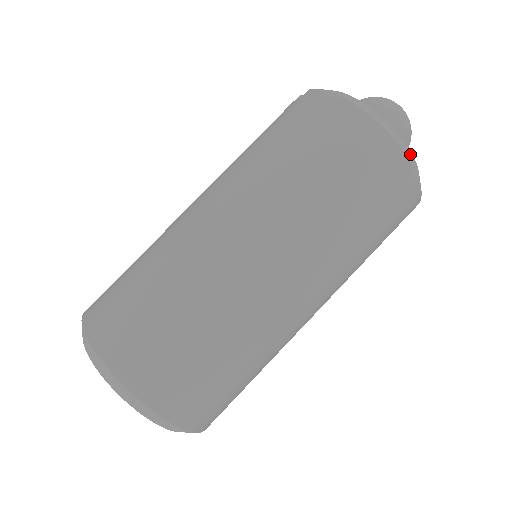
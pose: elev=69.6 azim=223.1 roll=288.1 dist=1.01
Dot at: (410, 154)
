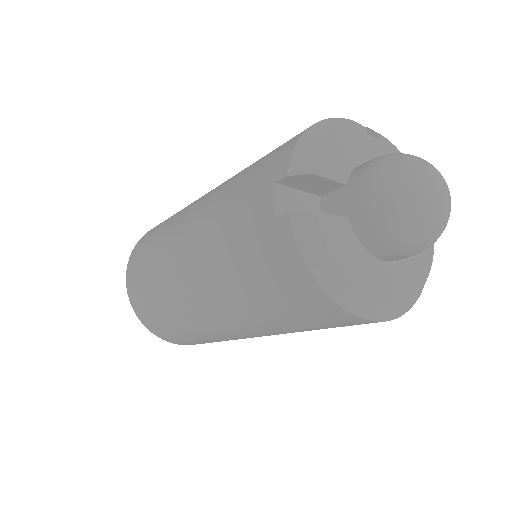
Dot at: (399, 307)
